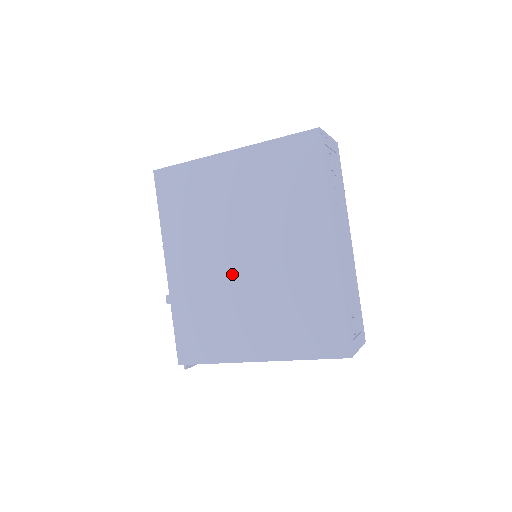
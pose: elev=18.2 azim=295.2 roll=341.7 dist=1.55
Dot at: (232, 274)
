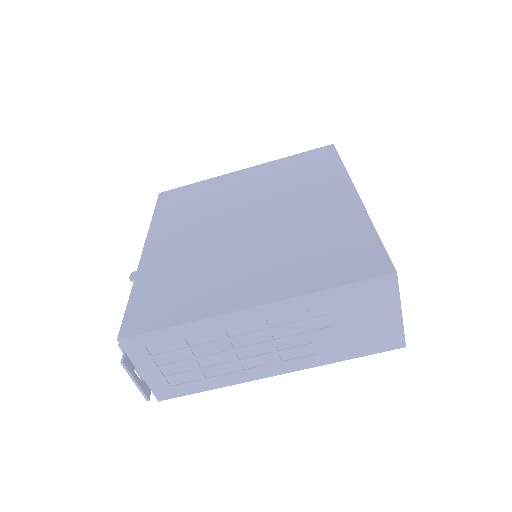
Dot at: (229, 237)
